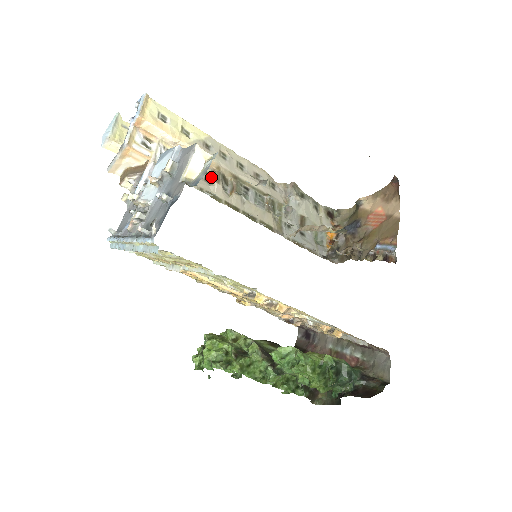
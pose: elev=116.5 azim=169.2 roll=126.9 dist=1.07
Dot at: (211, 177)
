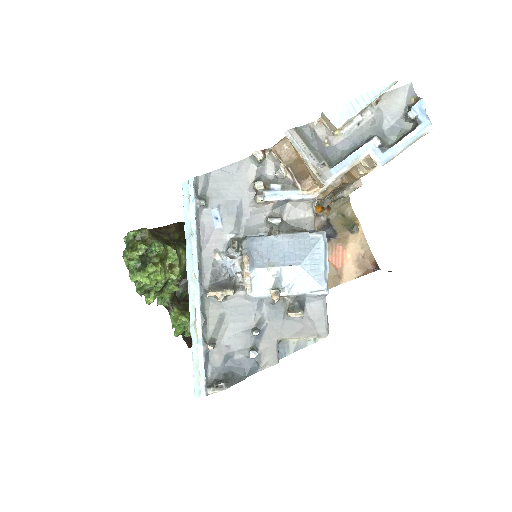
Dot at: occluded
